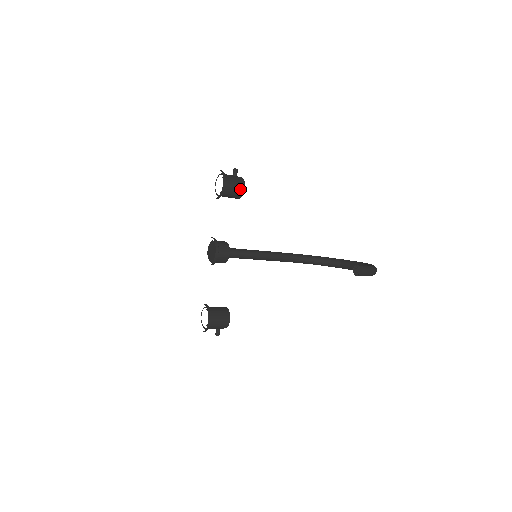
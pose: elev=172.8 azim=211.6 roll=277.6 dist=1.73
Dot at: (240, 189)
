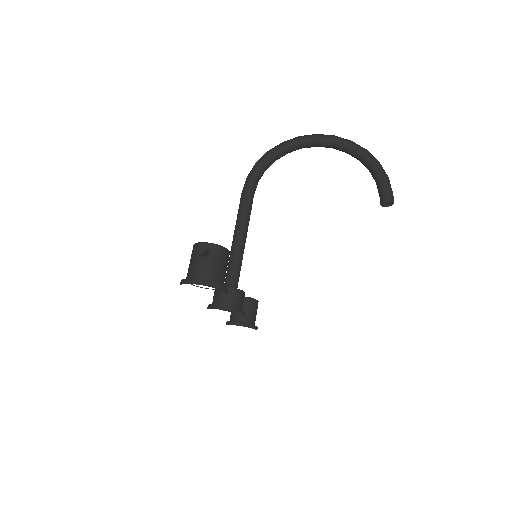
Dot at: (228, 260)
